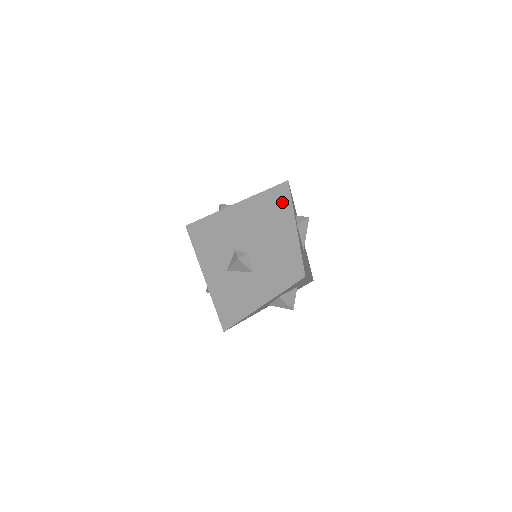
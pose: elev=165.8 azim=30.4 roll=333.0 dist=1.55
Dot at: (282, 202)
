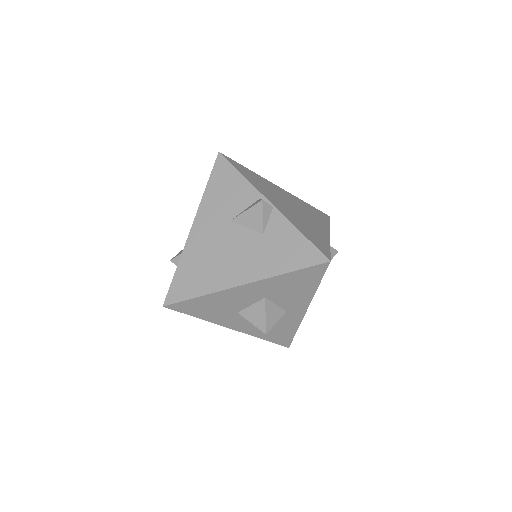
Dot at: (320, 217)
